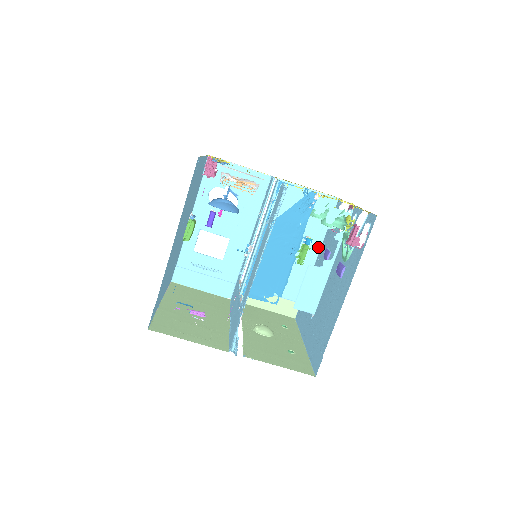
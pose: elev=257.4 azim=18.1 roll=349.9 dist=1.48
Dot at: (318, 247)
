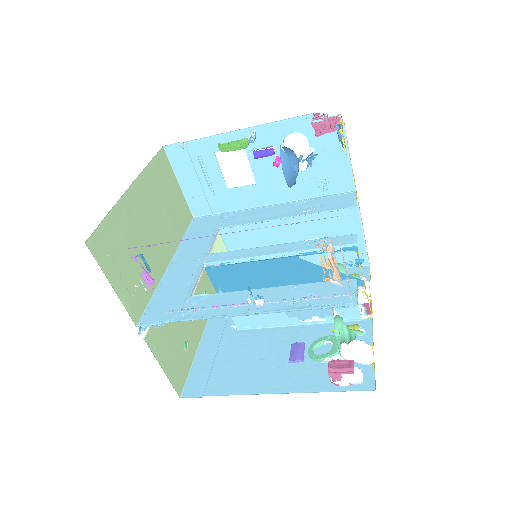
Dot at: occluded
